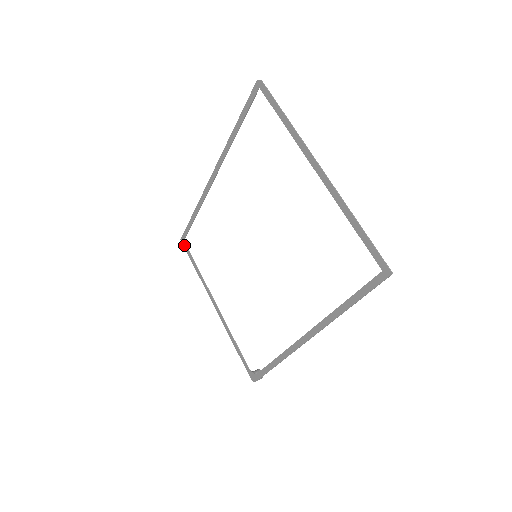
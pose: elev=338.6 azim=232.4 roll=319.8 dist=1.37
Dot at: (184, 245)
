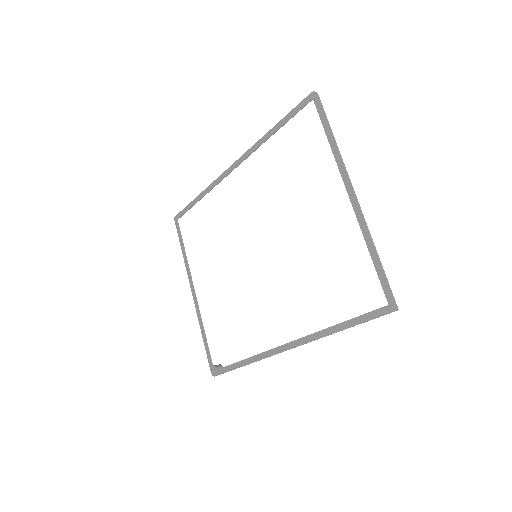
Dot at: (176, 224)
